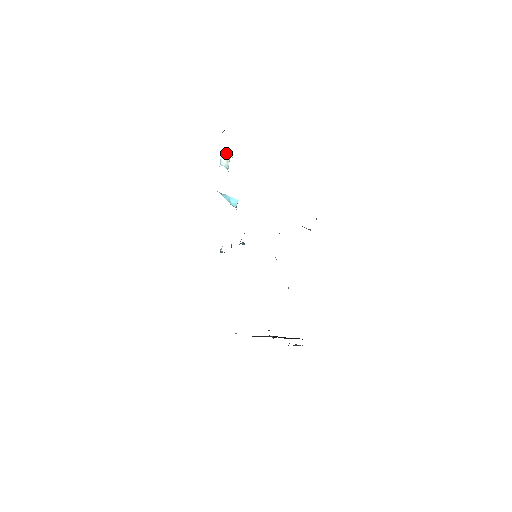
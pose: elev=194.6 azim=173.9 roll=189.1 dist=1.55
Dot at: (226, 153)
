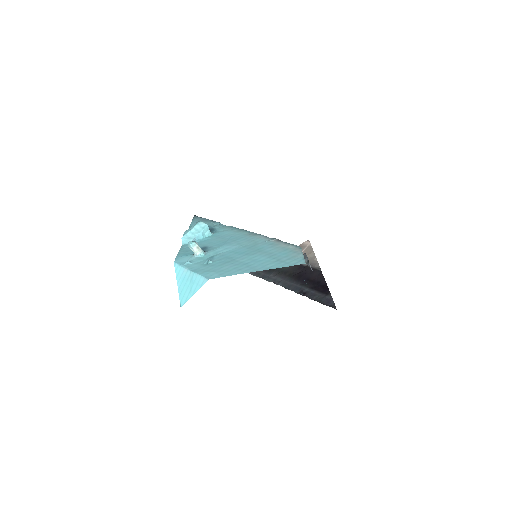
Dot at: (191, 244)
